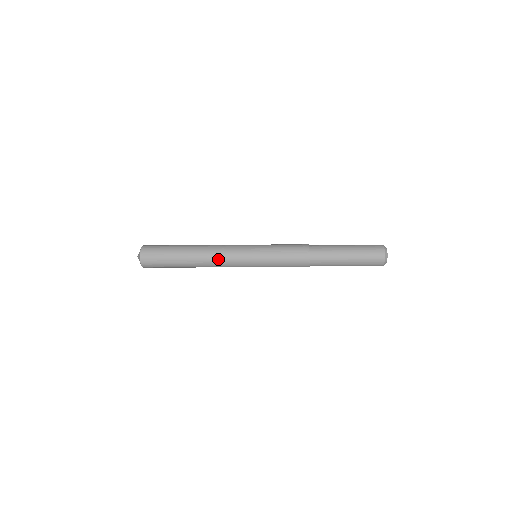
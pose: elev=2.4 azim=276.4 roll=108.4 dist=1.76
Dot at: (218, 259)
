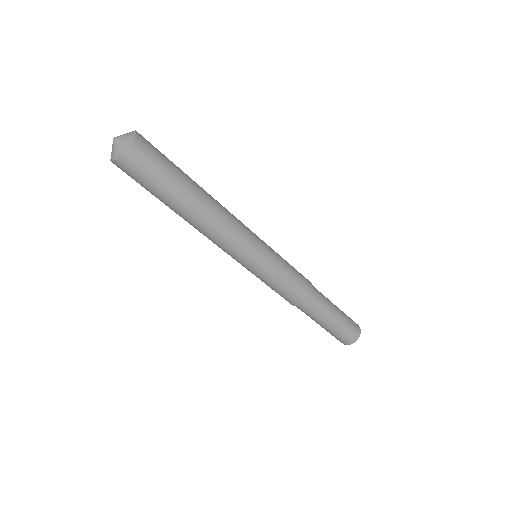
Dot at: (226, 232)
